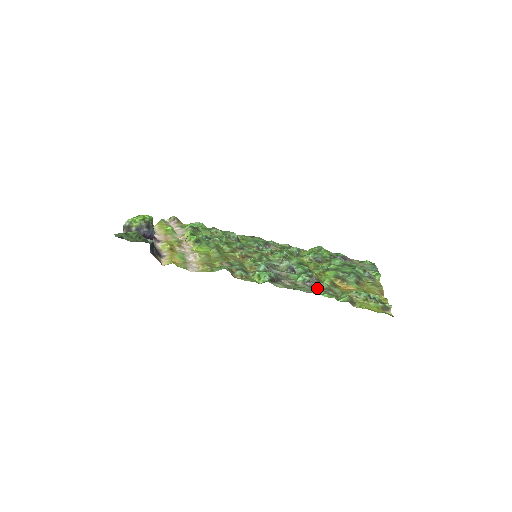
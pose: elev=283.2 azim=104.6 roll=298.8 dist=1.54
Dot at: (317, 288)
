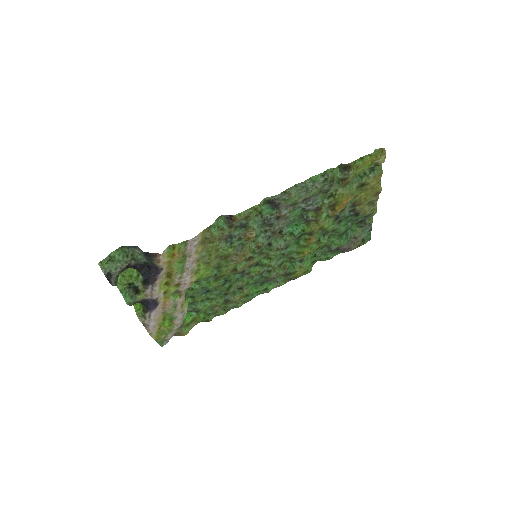
Dot at: (314, 194)
